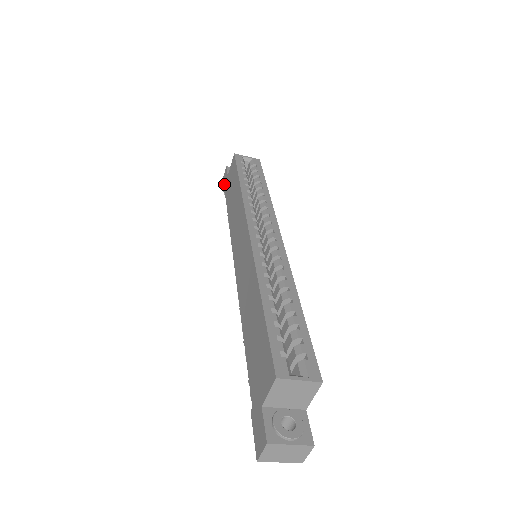
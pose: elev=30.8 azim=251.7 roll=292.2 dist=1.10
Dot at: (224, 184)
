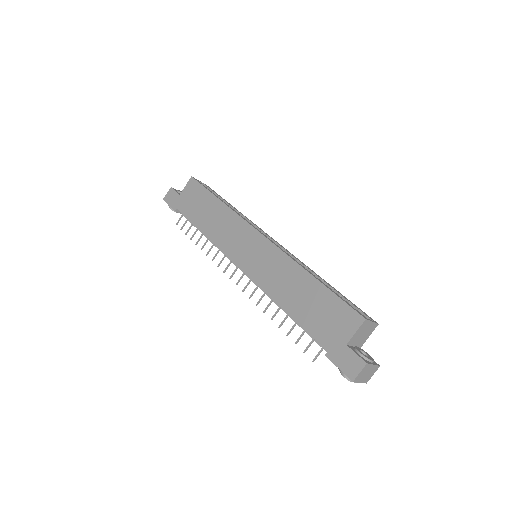
Dot at: (172, 202)
